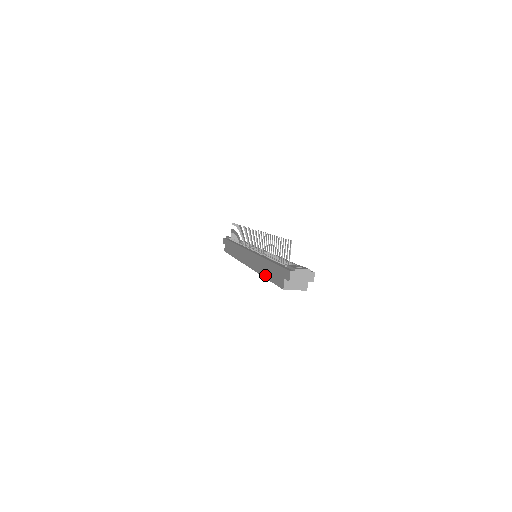
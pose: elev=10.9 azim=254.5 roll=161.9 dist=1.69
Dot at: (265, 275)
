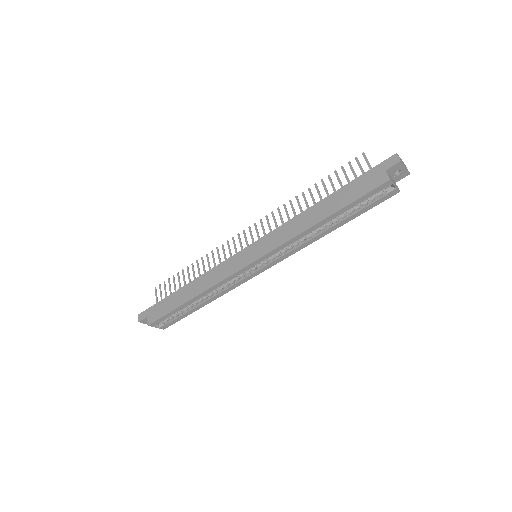
Dot at: (326, 214)
